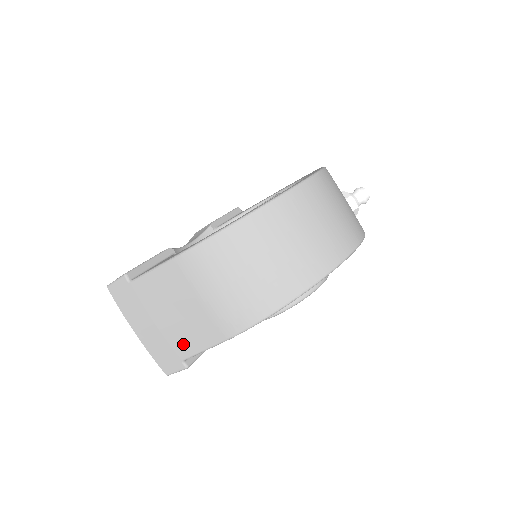
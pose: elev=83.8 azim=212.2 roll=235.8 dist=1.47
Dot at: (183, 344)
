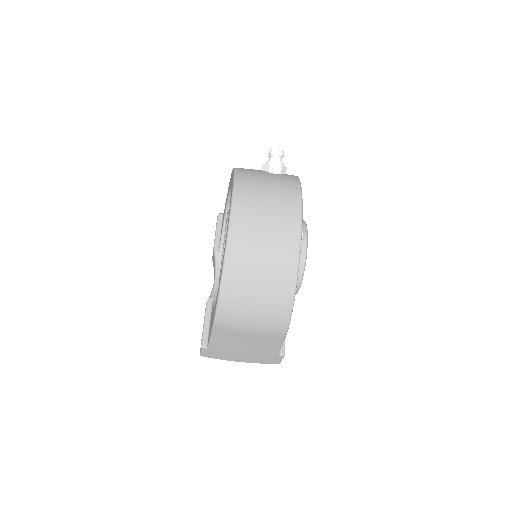
Dot at: (268, 351)
